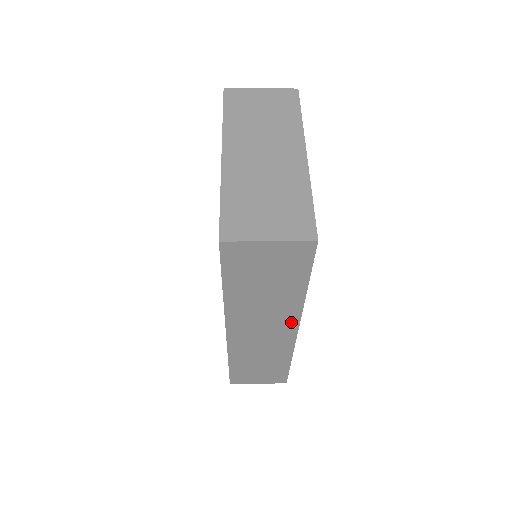
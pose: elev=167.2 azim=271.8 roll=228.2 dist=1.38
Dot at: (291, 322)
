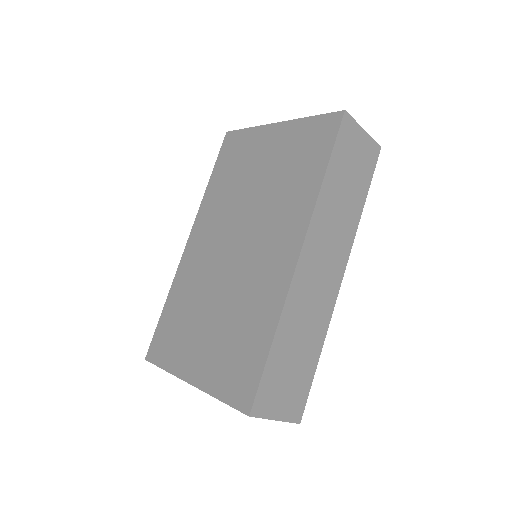
Dot at: (344, 256)
